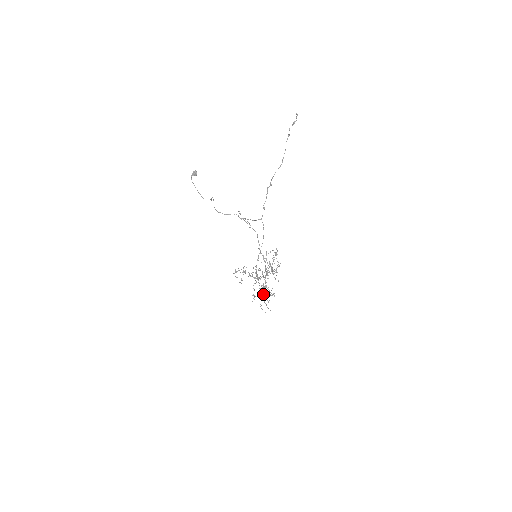
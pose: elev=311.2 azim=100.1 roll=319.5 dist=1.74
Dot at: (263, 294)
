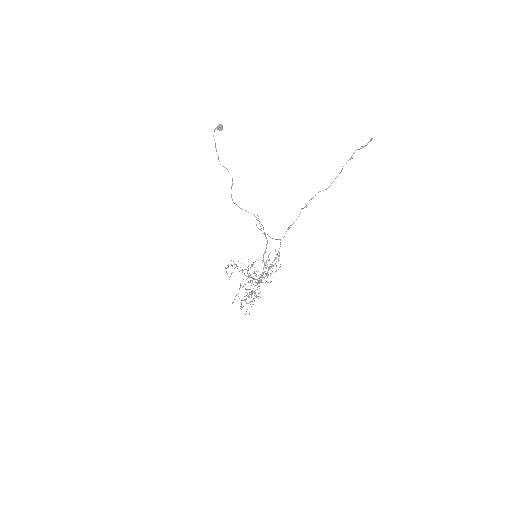
Dot at: occluded
